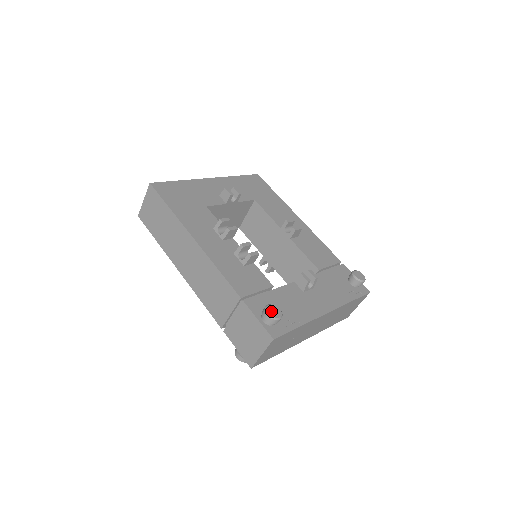
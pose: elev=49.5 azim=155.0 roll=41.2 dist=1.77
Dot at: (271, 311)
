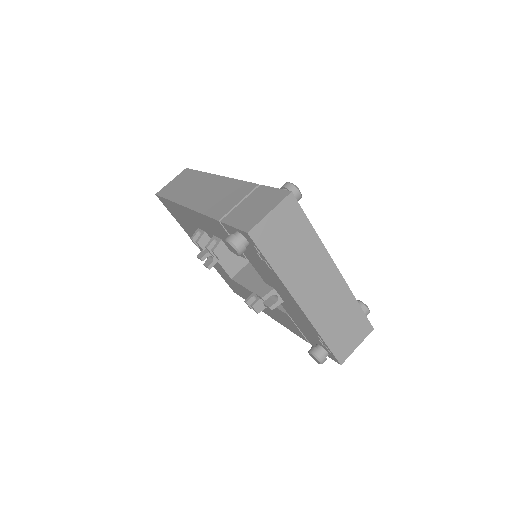
Dot at: occluded
